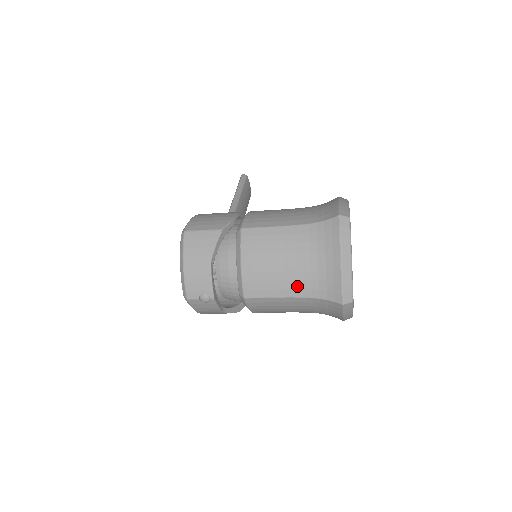
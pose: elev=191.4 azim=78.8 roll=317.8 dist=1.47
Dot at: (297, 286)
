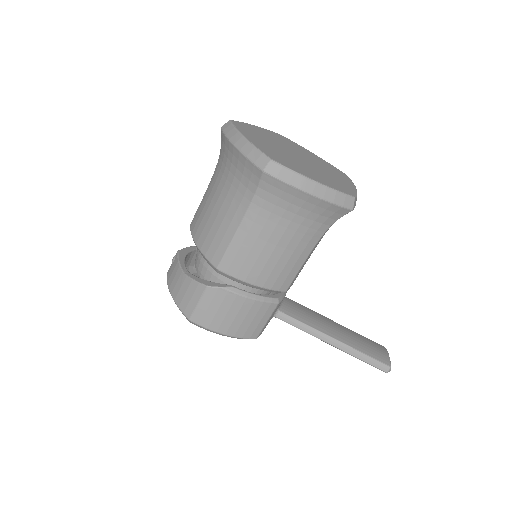
Dot at: occluded
